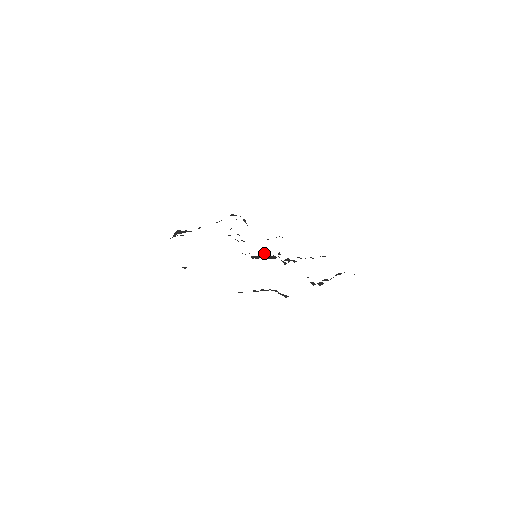
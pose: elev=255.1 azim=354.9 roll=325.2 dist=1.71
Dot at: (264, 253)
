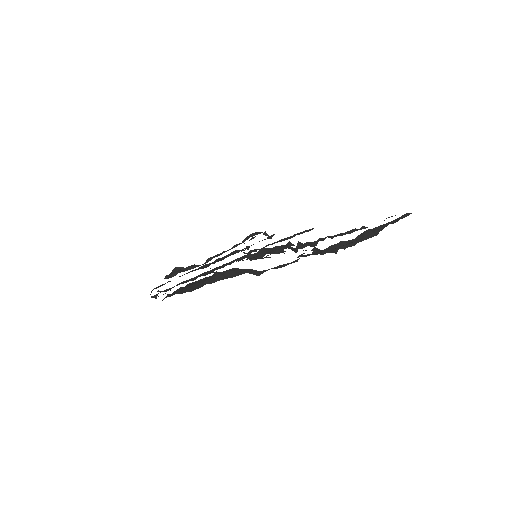
Dot at: occluded
